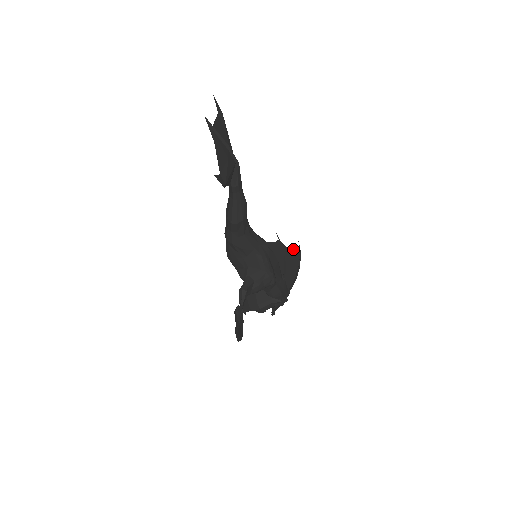
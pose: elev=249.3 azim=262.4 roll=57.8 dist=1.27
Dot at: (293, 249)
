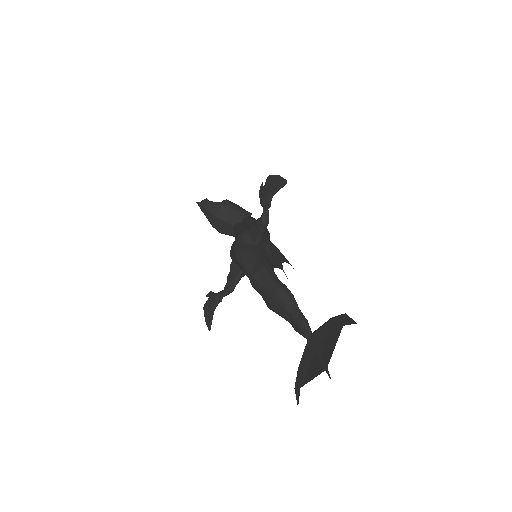
Dot at: (285, 261)
